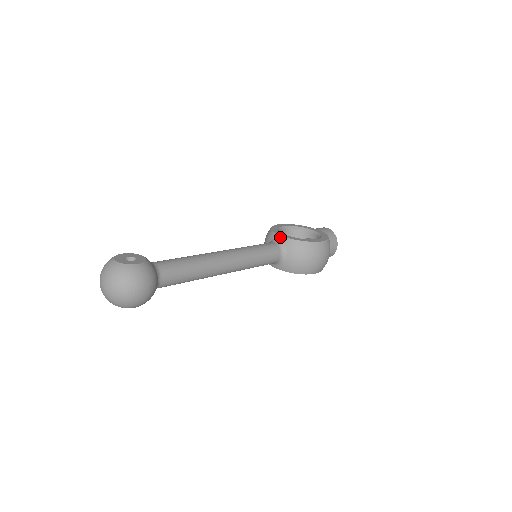
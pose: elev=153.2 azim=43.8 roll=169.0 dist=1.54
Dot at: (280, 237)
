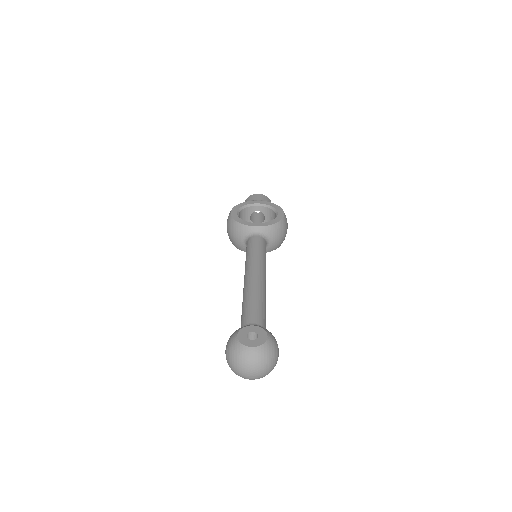
Dot at: (258, 228)
